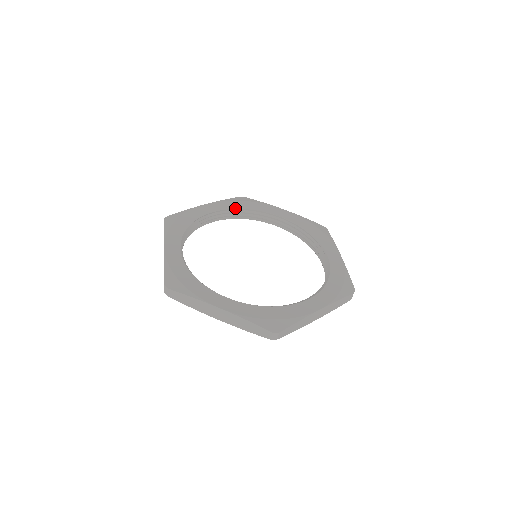
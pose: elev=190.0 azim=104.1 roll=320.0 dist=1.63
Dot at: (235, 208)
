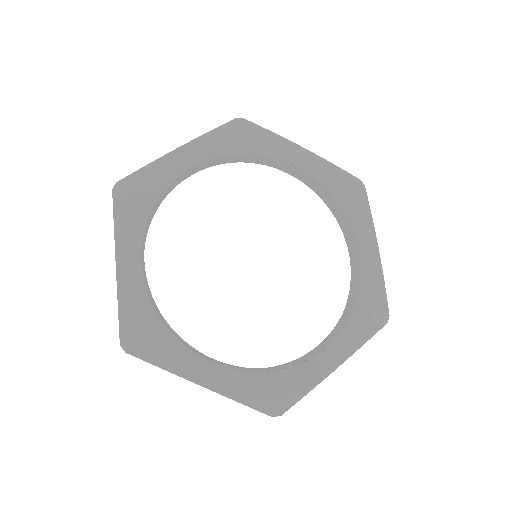
Dot at: (227, 153)
